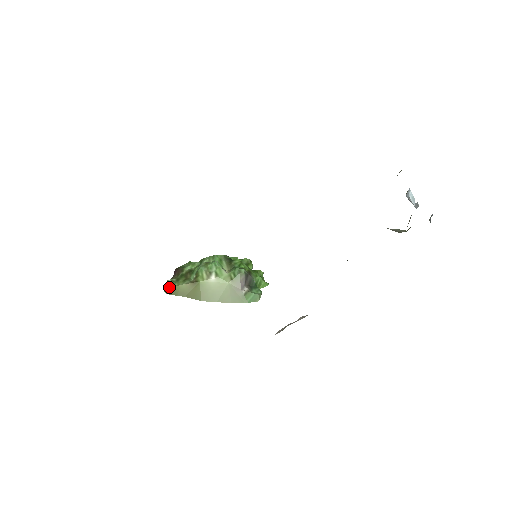
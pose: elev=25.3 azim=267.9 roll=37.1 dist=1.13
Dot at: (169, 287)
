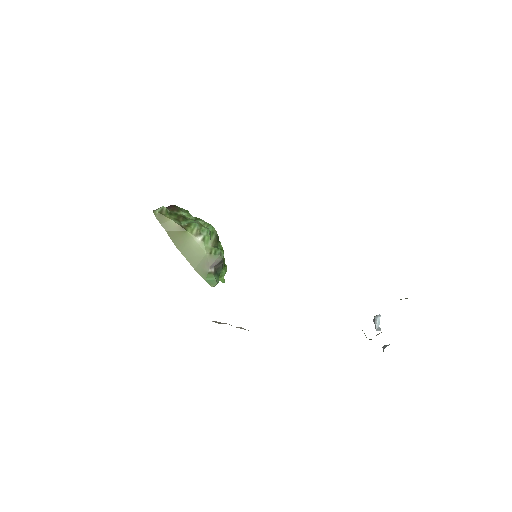
Dot at: (161, 212)
